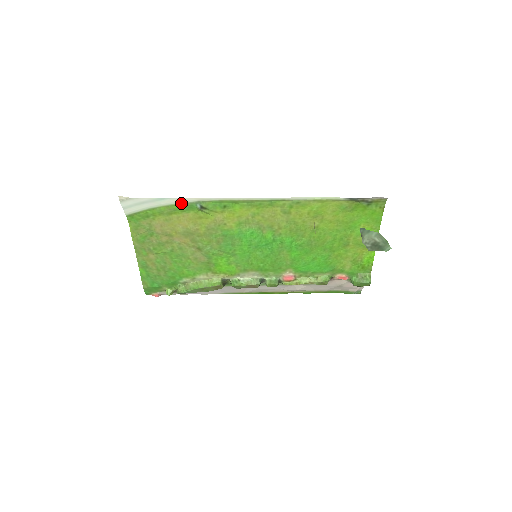
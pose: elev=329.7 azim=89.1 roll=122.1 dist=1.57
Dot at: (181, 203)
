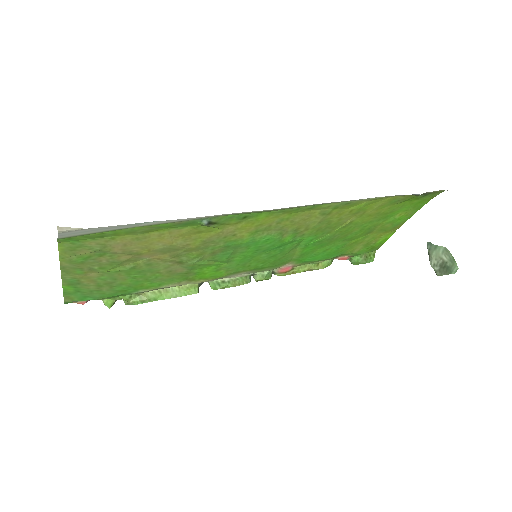
Dot at: (176, 221)
